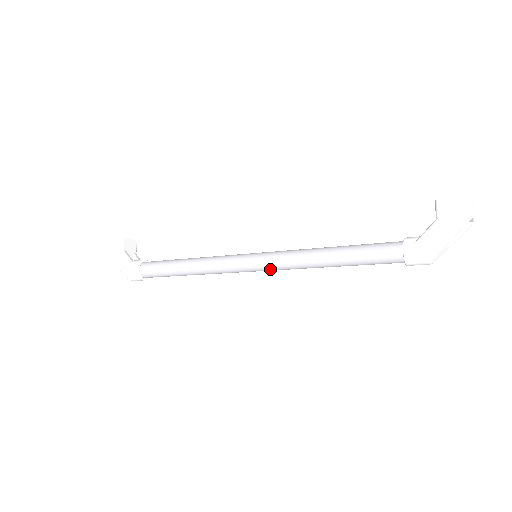
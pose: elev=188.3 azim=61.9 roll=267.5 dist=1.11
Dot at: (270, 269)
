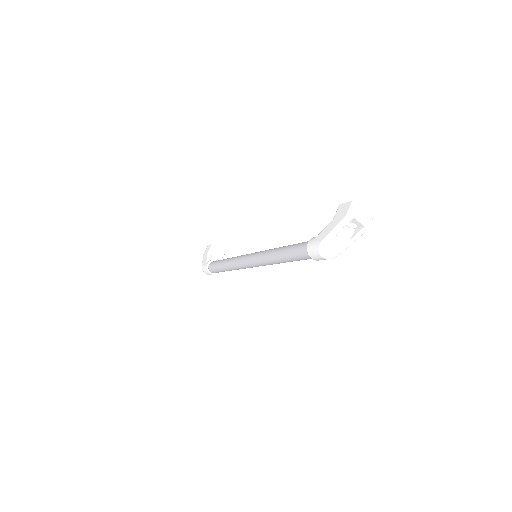
Dot at: (255, 263)
